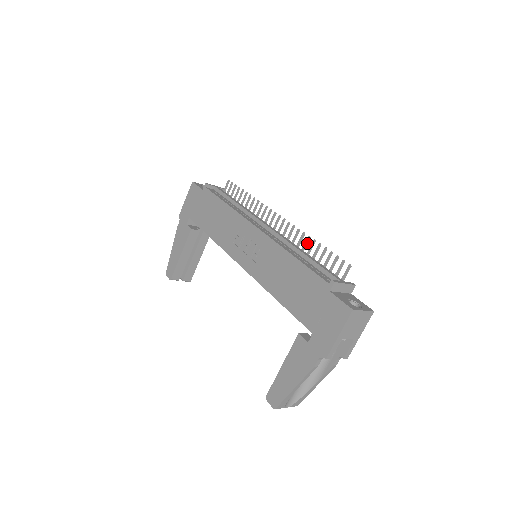
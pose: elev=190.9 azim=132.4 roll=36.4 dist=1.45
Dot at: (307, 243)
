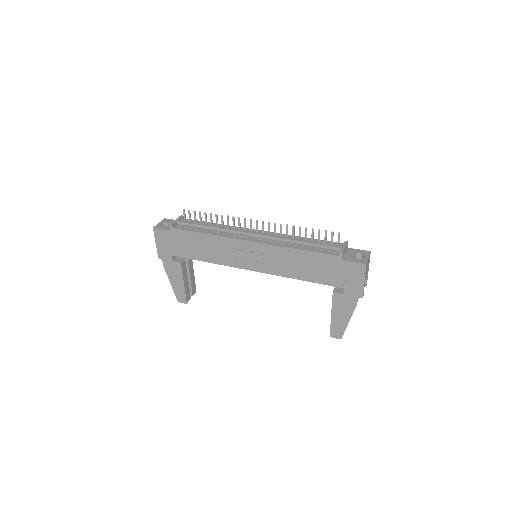
Dot at: (294, 231)
